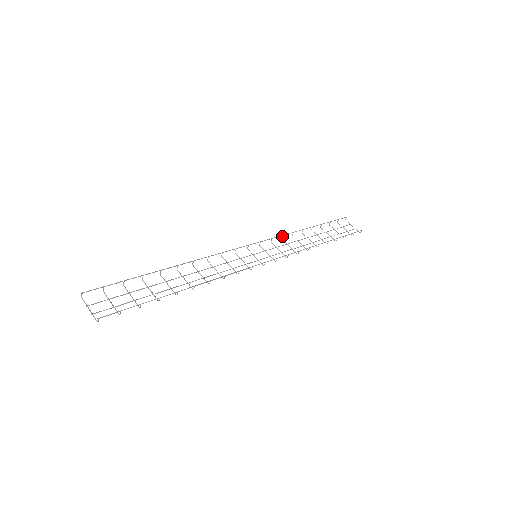
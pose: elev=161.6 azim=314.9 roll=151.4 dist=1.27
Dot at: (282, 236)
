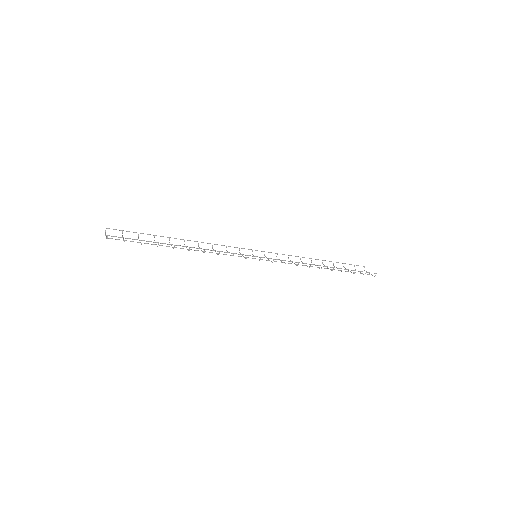
Dot at: occluded
